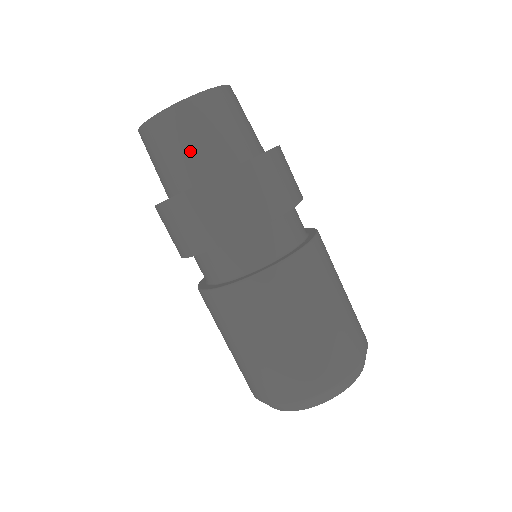
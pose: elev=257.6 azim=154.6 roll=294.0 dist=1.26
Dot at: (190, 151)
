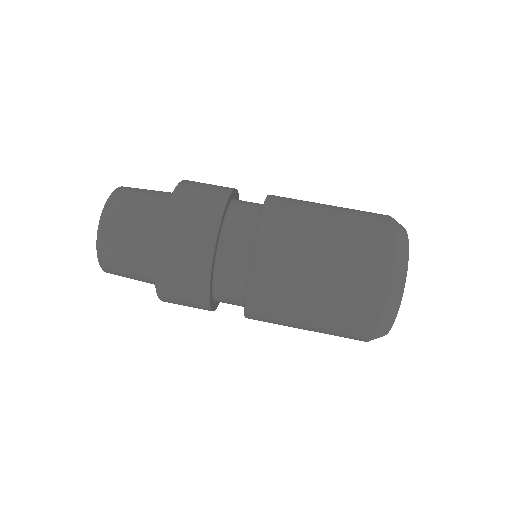
Dot at: (157, 191)
